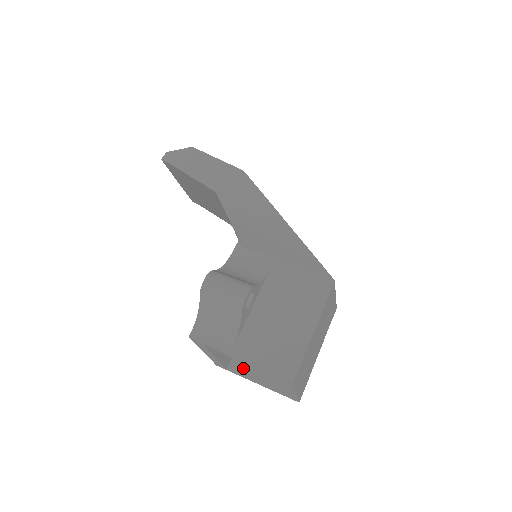
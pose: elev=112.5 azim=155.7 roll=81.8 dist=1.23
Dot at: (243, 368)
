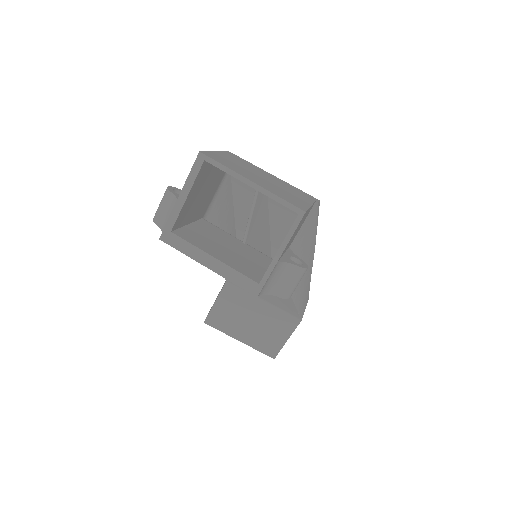
Dot at: occluded
